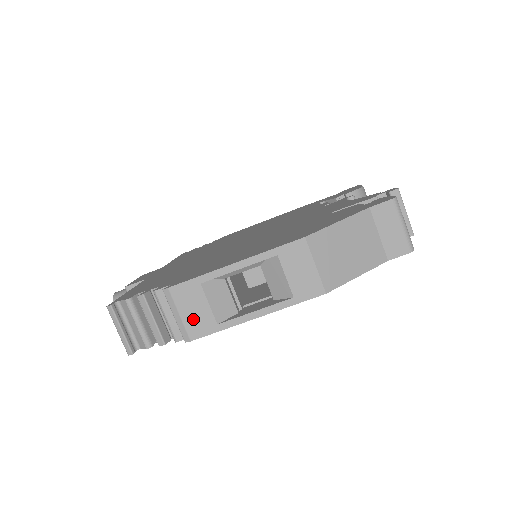
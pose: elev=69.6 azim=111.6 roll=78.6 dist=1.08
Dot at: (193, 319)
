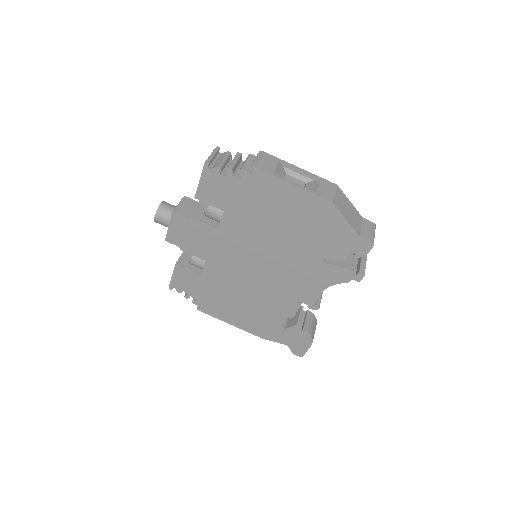
Dot at: (264, 164)
